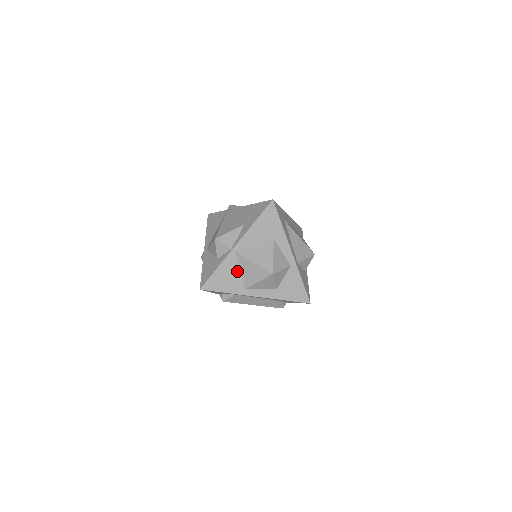
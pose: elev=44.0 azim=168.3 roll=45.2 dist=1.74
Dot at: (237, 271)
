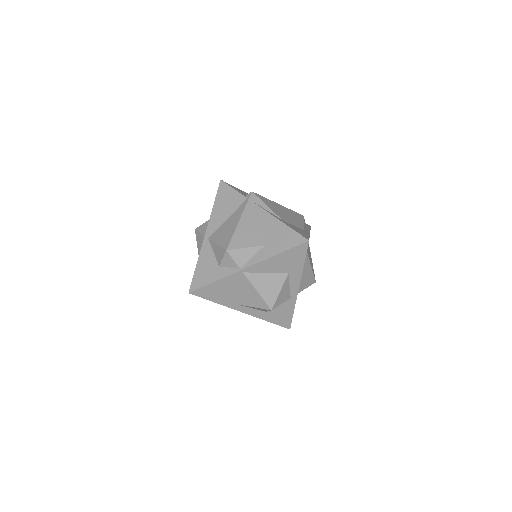
Dot at: (235, 288)
